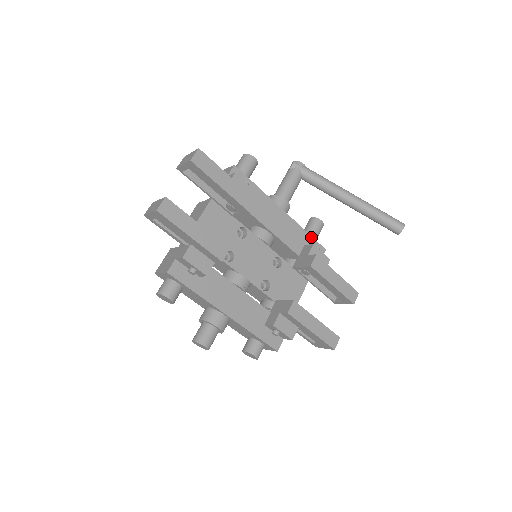
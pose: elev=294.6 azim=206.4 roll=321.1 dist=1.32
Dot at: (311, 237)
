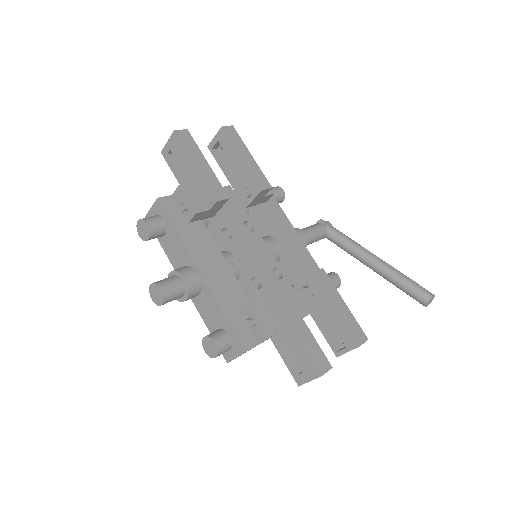
Dot at: occluded
